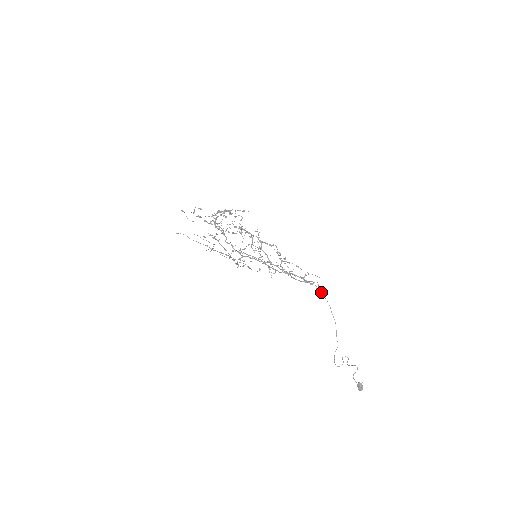
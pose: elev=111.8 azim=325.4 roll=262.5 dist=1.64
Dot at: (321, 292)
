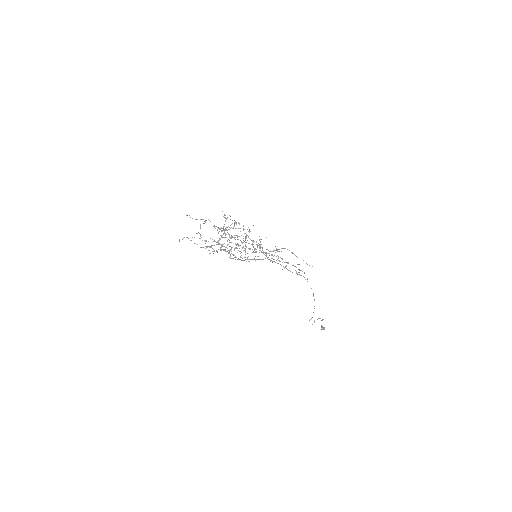
Dot at: occluded
